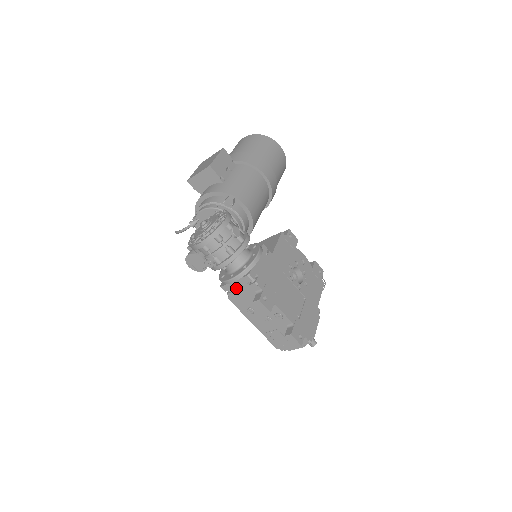
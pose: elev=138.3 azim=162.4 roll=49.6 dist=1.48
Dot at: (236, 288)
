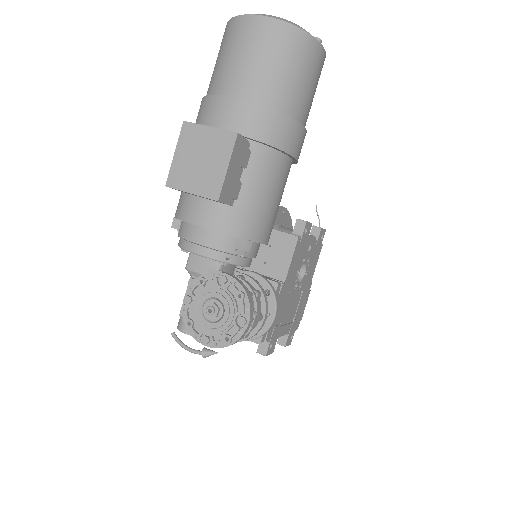
Dot at: occluded
